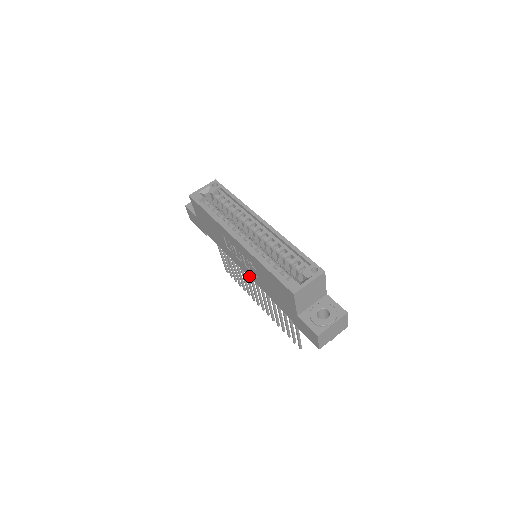
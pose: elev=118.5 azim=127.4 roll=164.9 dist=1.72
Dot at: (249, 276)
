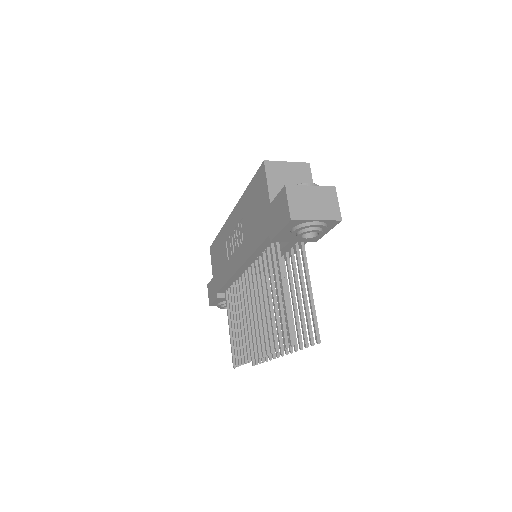
Dot at: (240, 263)
